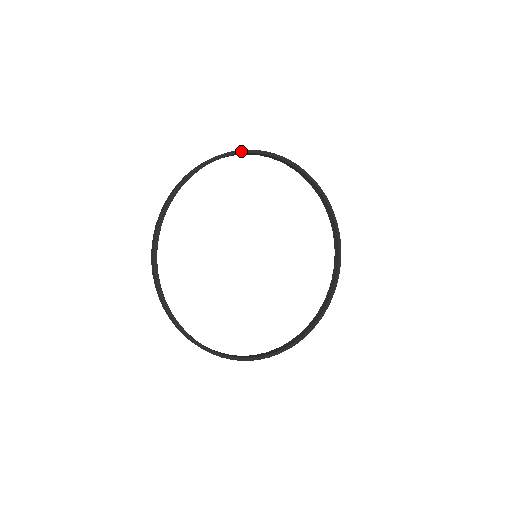
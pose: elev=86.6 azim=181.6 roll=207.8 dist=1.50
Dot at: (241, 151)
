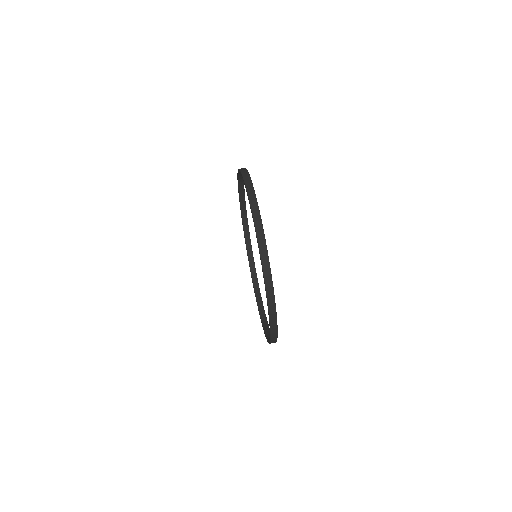
Dot at: occluded
